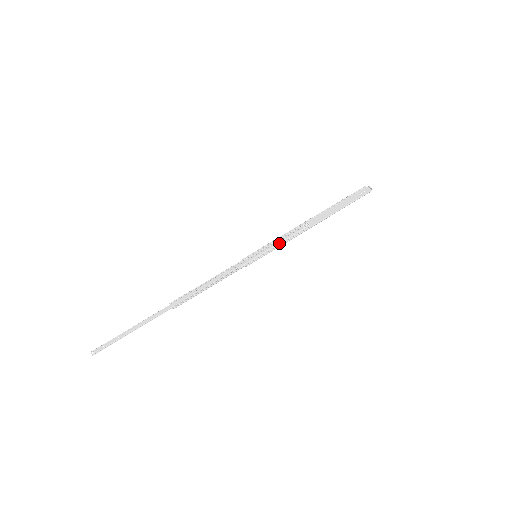
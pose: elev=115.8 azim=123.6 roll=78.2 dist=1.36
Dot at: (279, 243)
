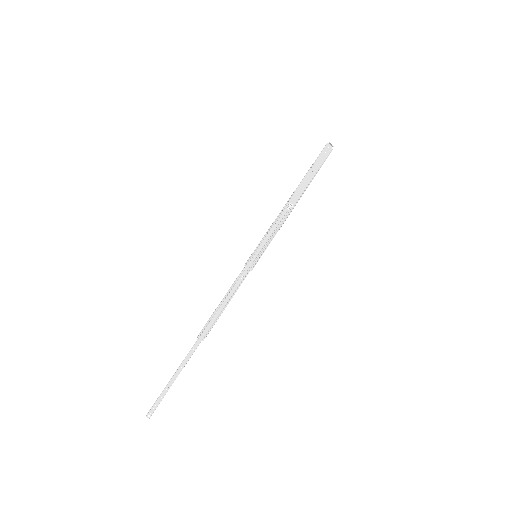
Dot at: (271, 234)
